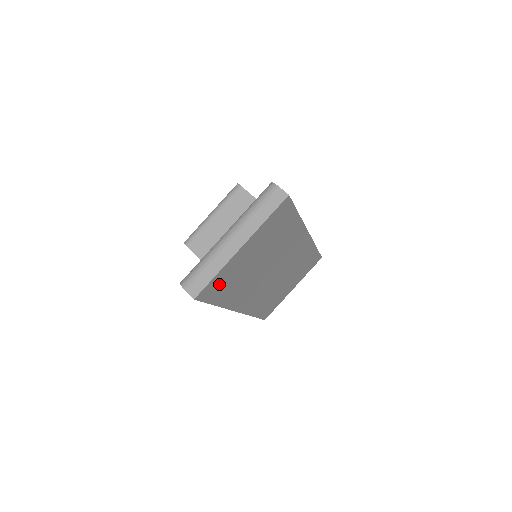
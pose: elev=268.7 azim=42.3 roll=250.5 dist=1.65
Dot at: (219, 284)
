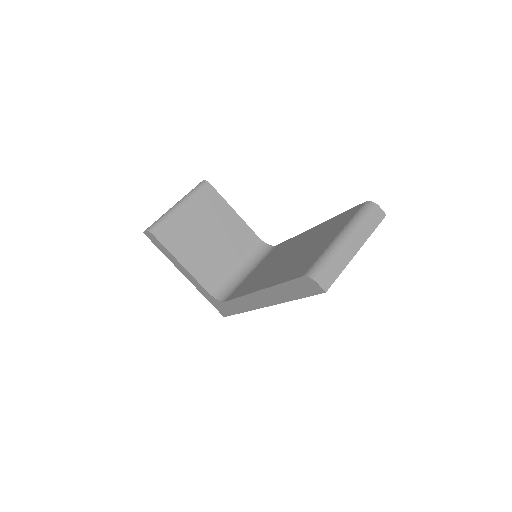
Dot at: occluded
